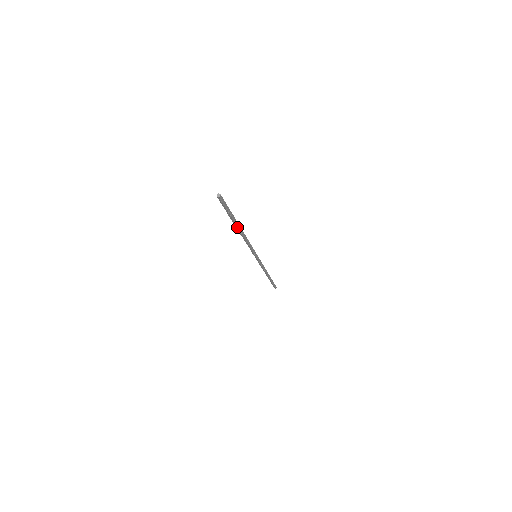
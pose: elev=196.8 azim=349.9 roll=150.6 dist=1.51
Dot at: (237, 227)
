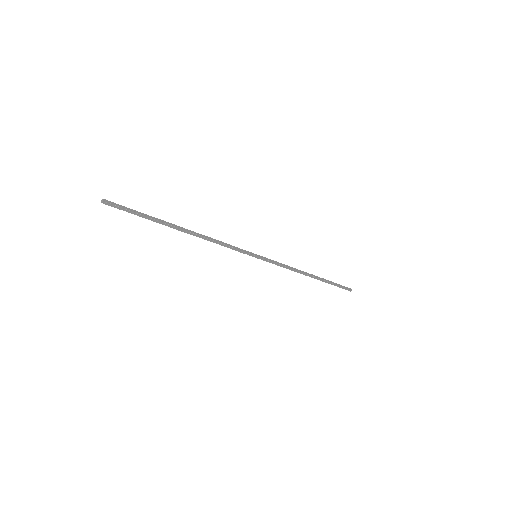
Dot at: (175, 228)
